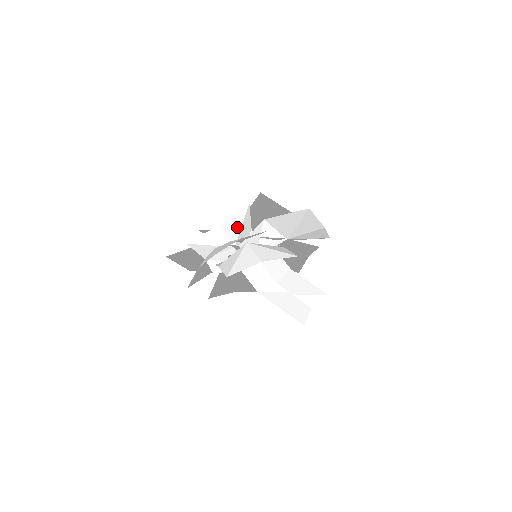
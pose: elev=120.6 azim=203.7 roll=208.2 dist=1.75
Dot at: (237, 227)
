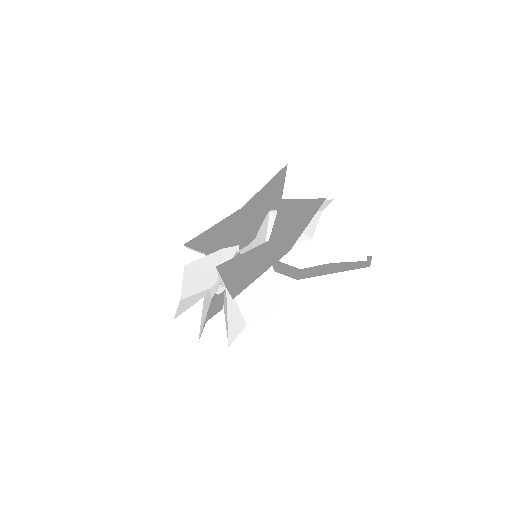
Dot at: (200, 280)
